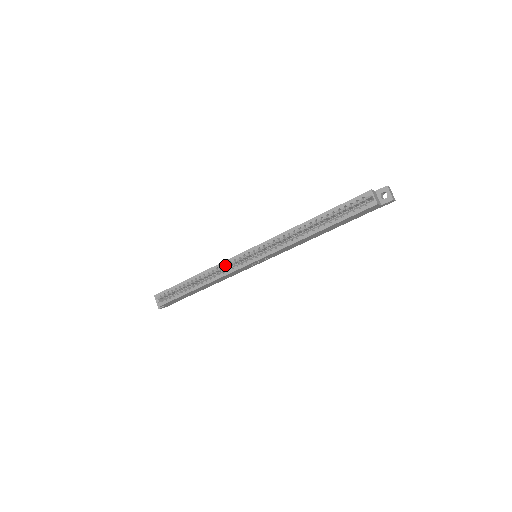
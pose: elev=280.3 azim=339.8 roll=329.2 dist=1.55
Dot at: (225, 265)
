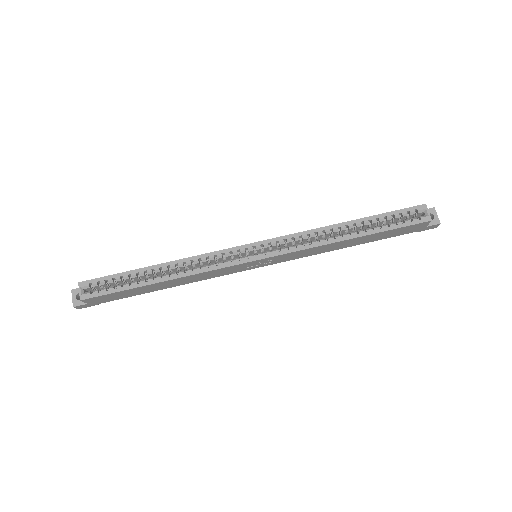
Dot at: (213, 257)
